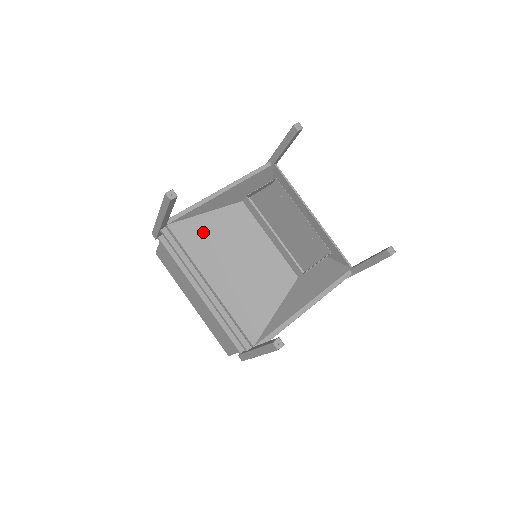
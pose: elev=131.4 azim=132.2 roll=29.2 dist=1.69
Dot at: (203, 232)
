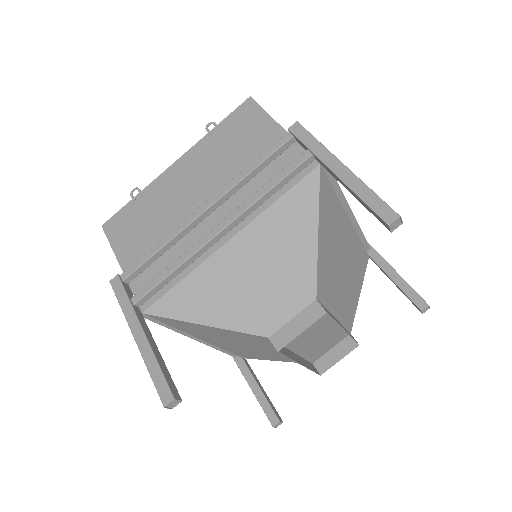
Dot at: (200, 329)
